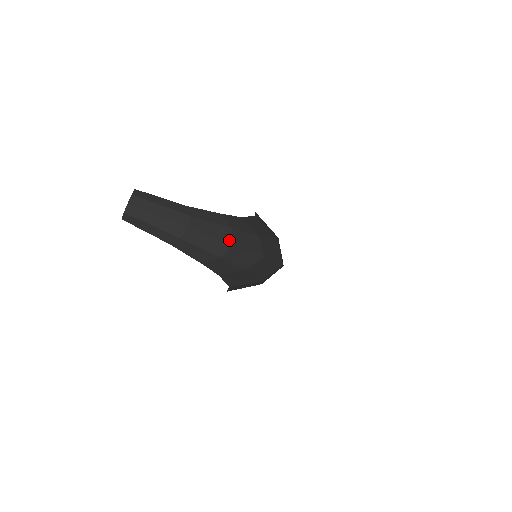
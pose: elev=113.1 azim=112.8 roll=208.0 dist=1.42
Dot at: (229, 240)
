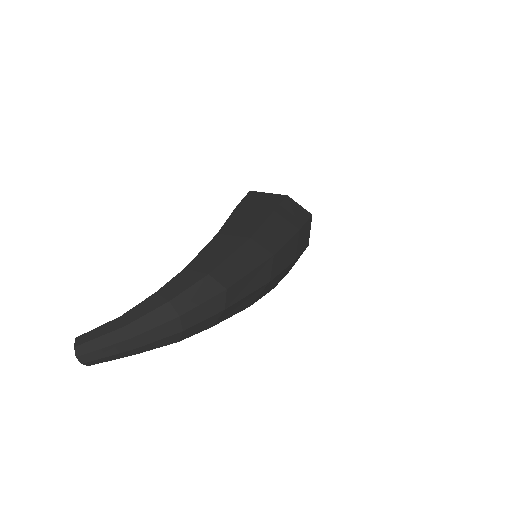
Dot at: (174, 315)
